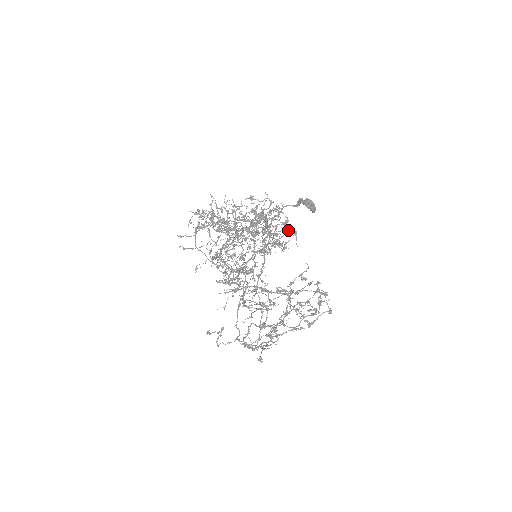
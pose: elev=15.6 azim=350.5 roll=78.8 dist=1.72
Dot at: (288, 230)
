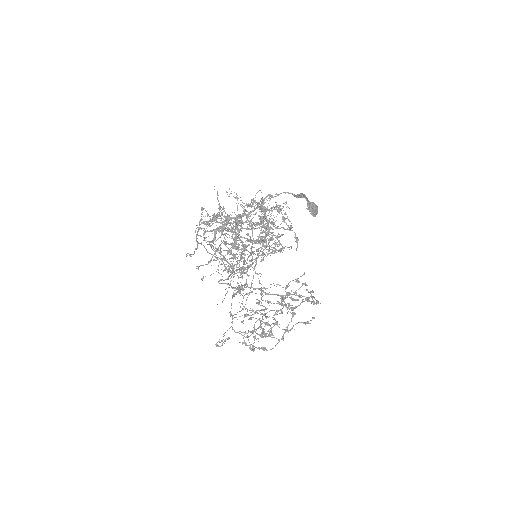
Dot at: occluded
